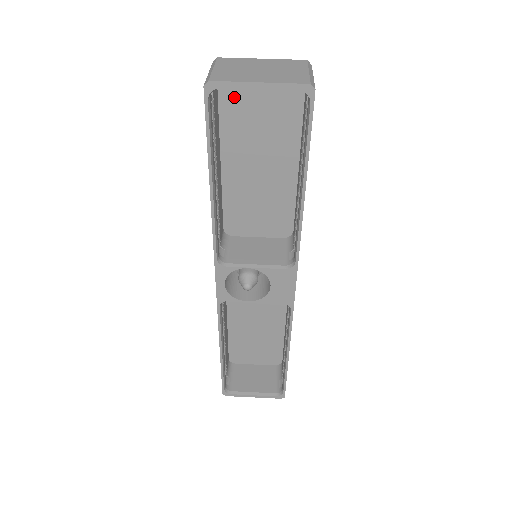
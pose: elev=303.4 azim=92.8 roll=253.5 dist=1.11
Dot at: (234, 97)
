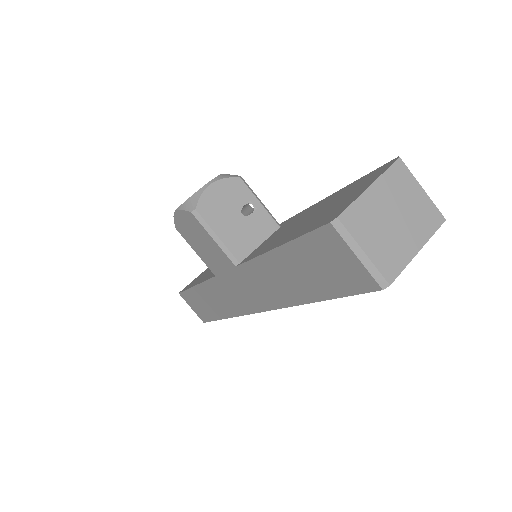
Dot at: occluded
